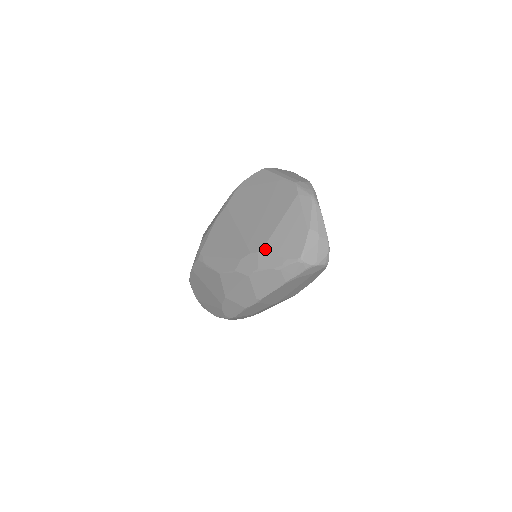
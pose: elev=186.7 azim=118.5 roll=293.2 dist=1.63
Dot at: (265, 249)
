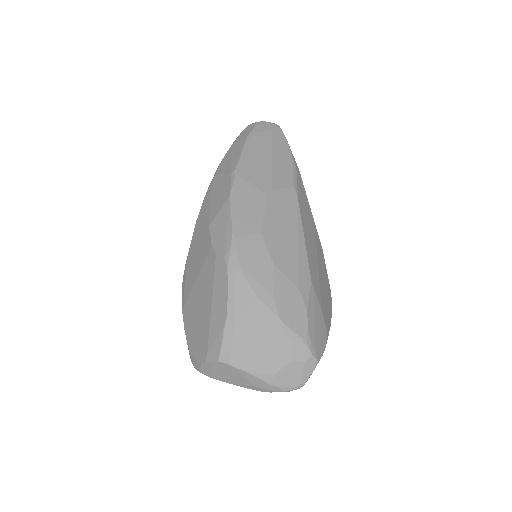
Dot at: occluded
